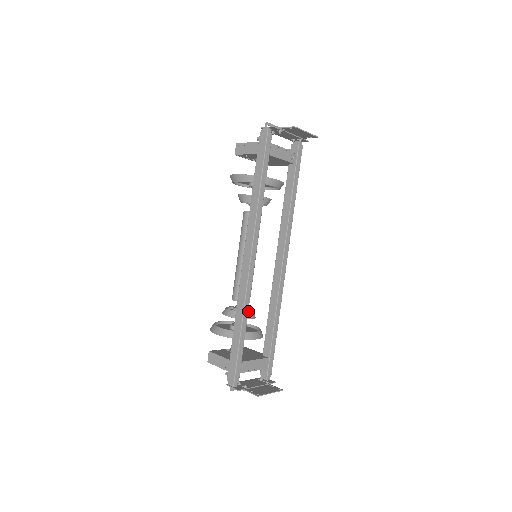
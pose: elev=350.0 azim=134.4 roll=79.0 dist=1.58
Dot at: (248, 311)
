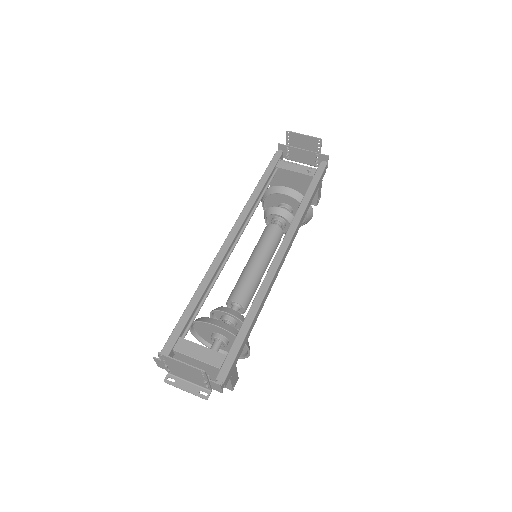
Dot at: occluded
